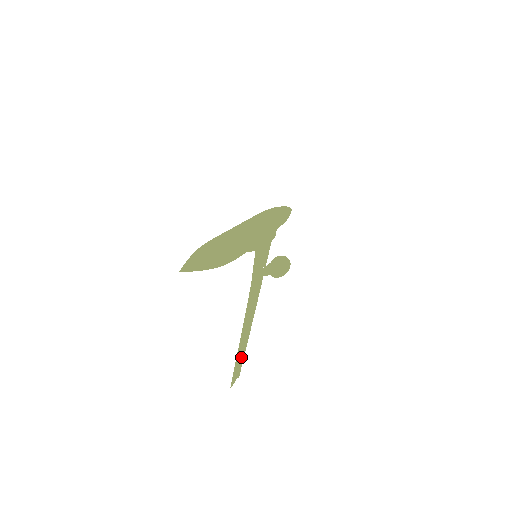
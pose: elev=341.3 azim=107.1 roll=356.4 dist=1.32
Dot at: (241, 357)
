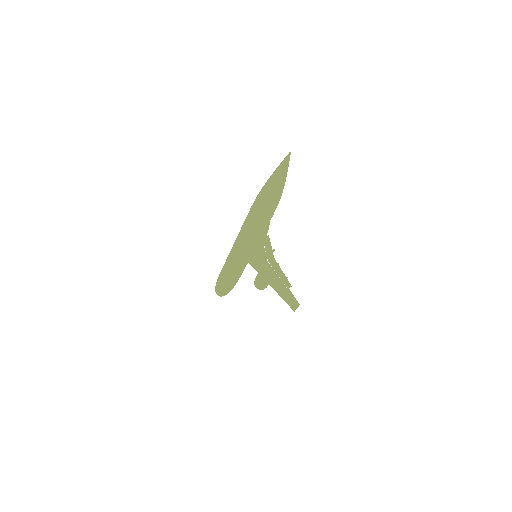
Dot at: (287, 301)
